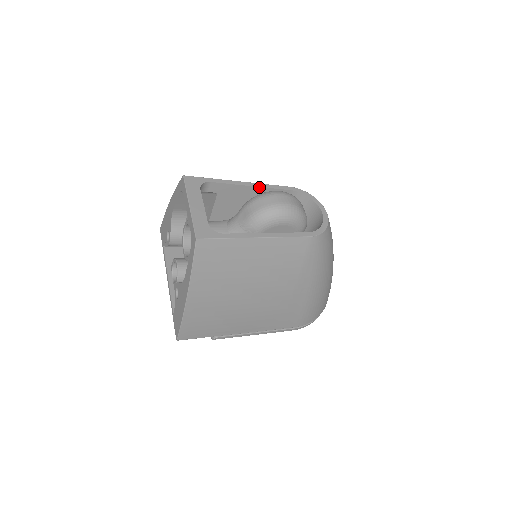
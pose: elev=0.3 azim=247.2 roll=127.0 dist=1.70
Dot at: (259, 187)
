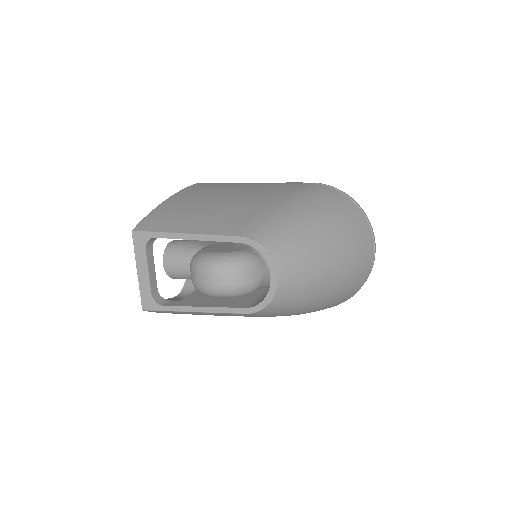
Dot at: (203, 240)
